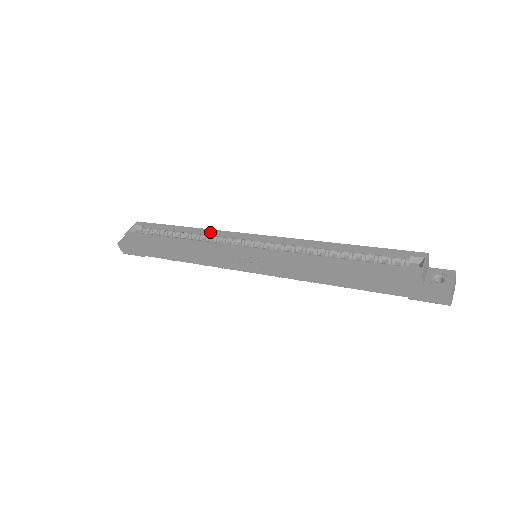
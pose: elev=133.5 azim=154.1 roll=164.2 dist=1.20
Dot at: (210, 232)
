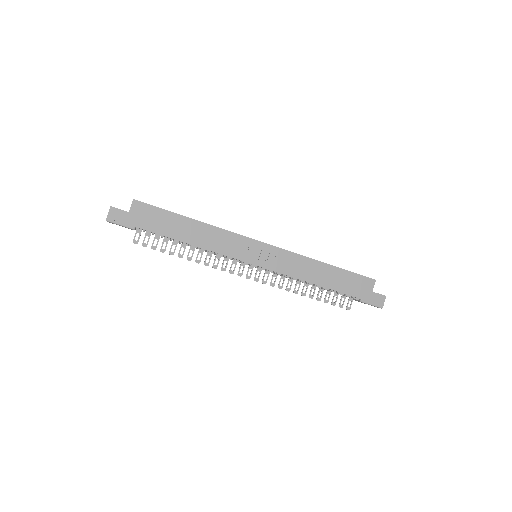
Dot at: occluded
